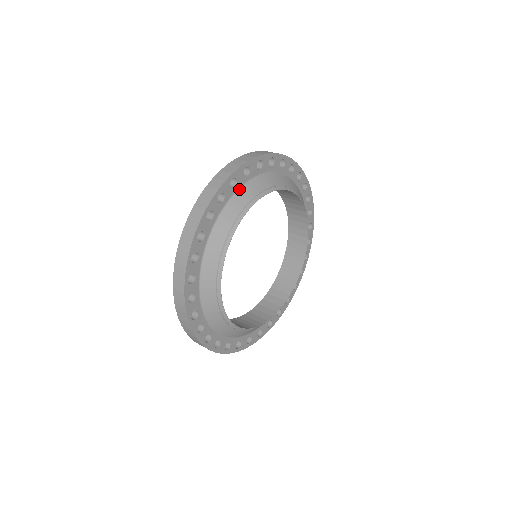
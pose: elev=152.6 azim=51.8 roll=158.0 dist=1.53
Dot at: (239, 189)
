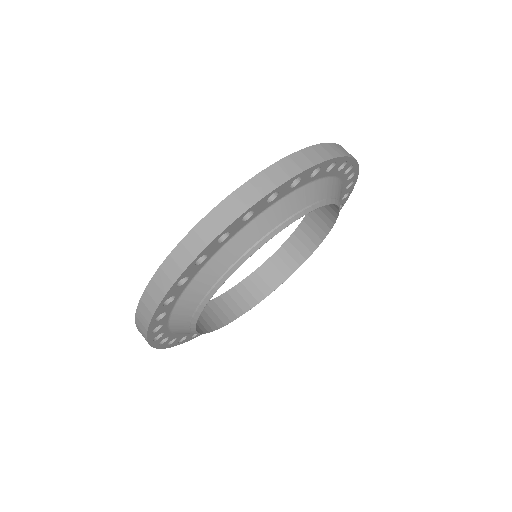
Dot at: (275, 203)
